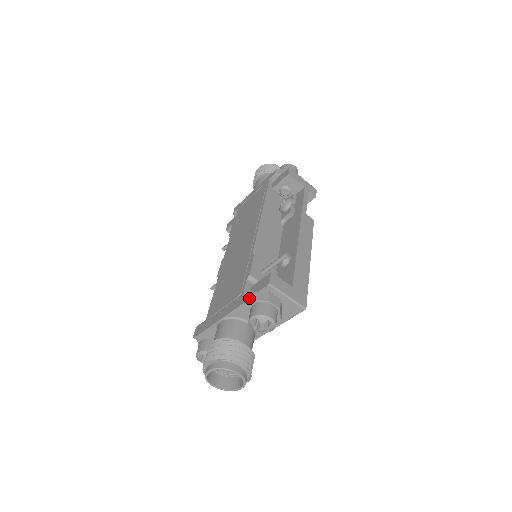
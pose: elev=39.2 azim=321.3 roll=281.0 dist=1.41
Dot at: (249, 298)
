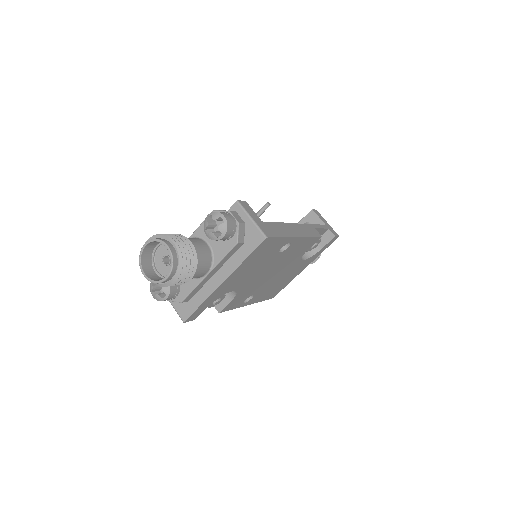
Dot at: (215, 210)
